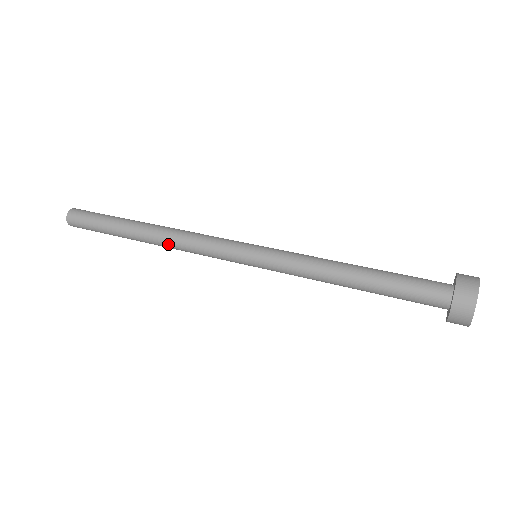
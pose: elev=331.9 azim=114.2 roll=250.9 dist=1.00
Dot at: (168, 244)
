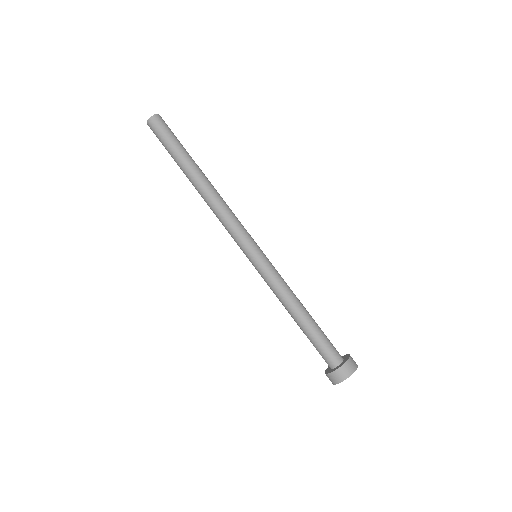
Dot at: (207, 204)
